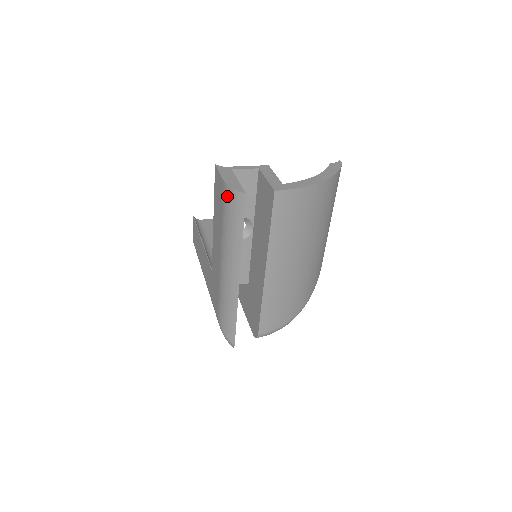
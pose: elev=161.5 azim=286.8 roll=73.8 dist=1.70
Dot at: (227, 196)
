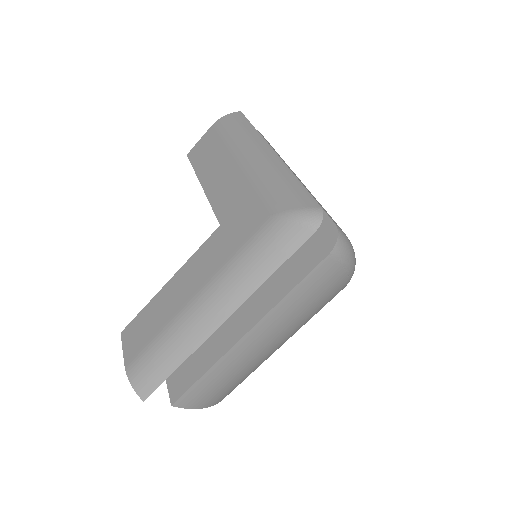
Dot at: (222, 123)
